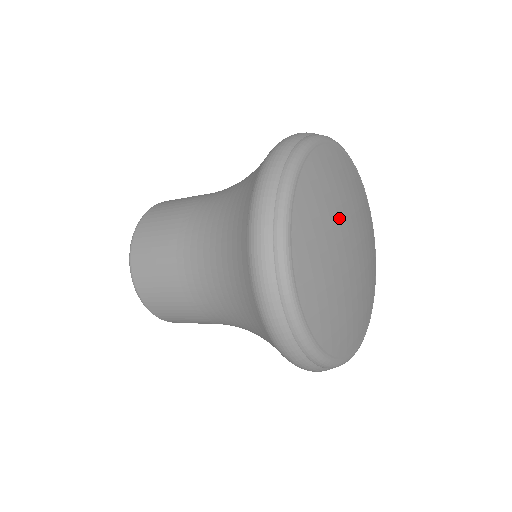
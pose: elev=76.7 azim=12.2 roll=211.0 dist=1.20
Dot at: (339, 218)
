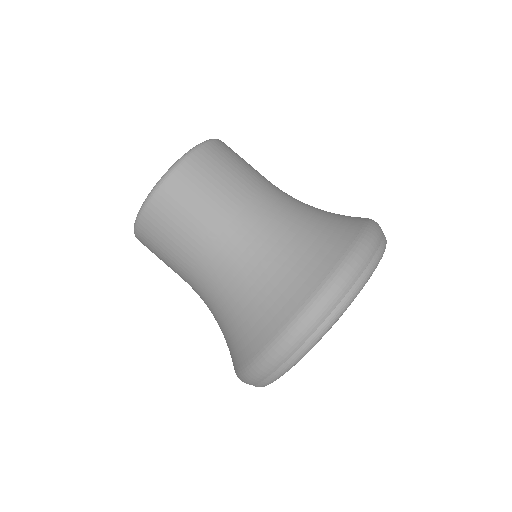
Dot at: occluded
